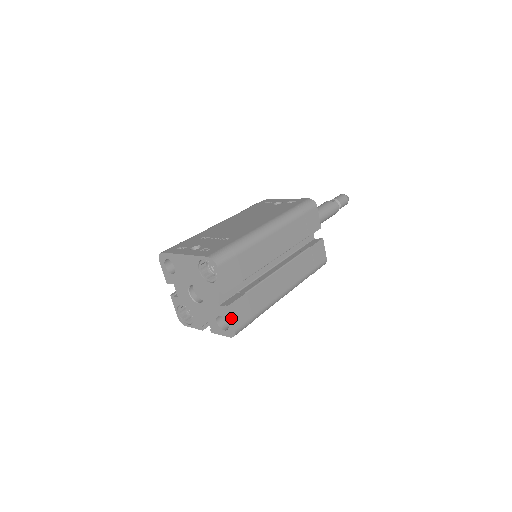
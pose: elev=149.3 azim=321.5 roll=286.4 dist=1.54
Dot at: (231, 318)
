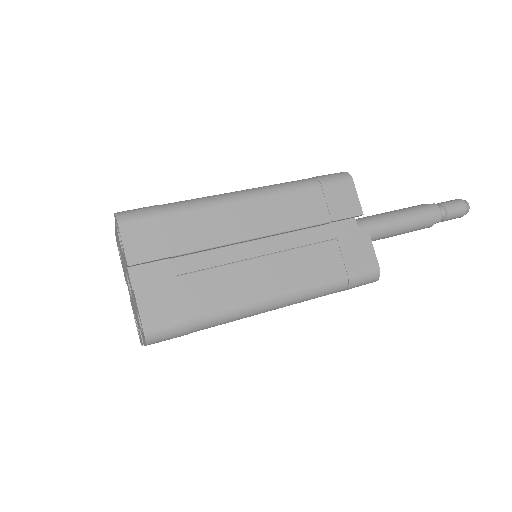
Dot at: (137, 307)
